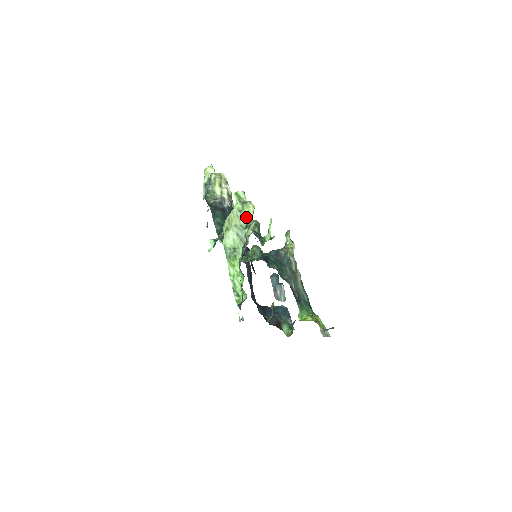
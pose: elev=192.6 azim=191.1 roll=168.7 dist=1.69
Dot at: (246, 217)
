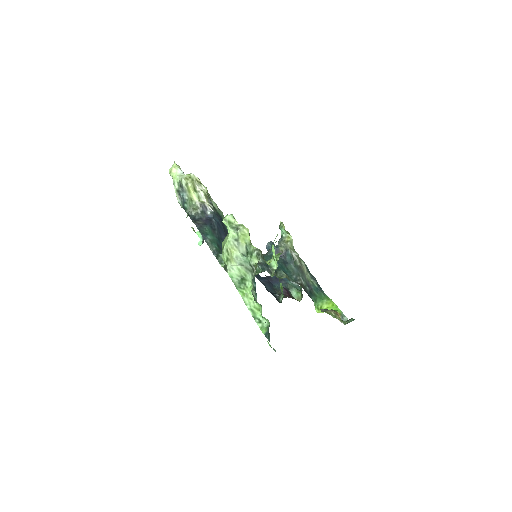
Dot at: (243, 243)
